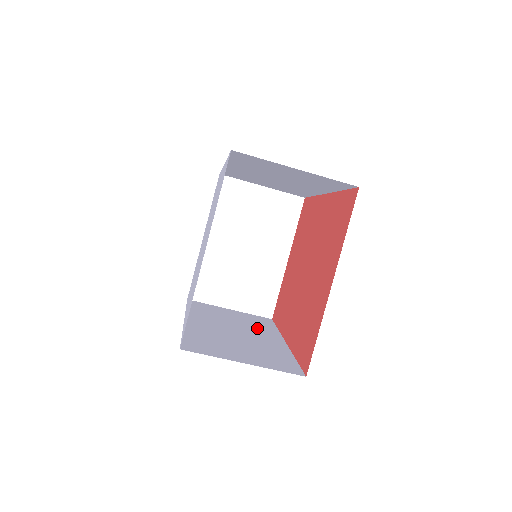
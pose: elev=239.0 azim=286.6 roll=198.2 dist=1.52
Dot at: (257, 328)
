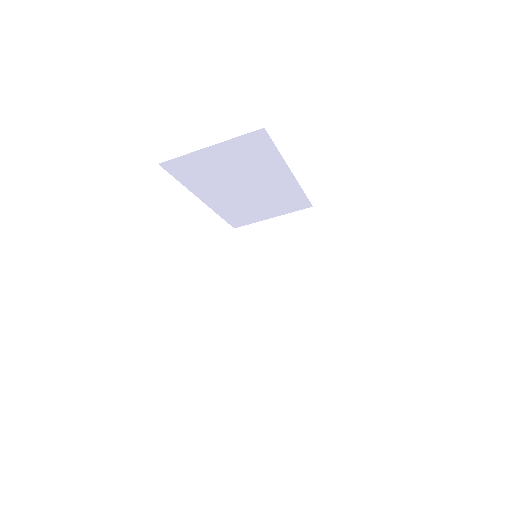
Dot at: occluded
